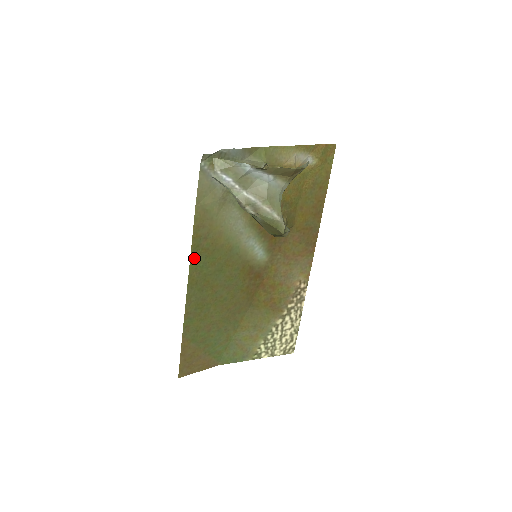
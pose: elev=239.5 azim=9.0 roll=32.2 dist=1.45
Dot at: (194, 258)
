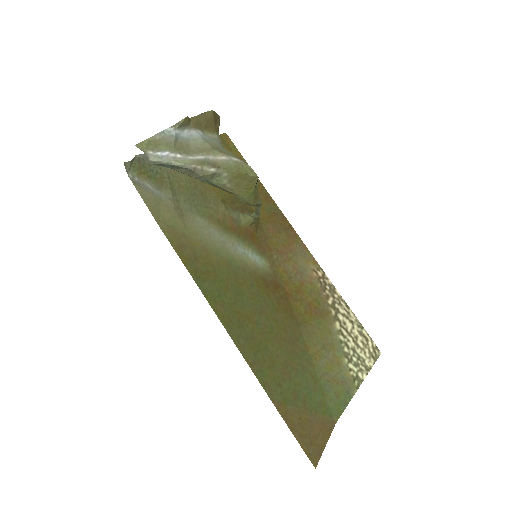
Dot at: (203, 288)
